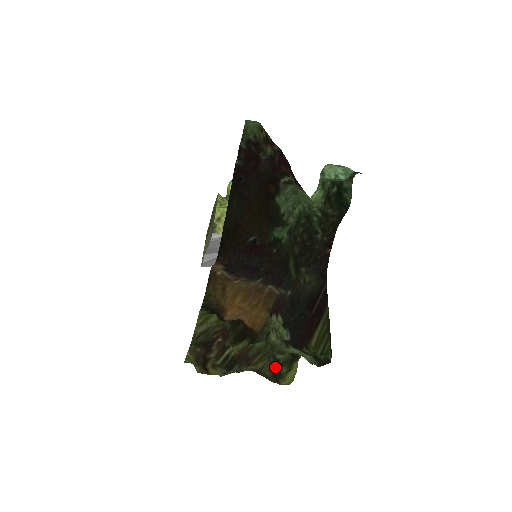
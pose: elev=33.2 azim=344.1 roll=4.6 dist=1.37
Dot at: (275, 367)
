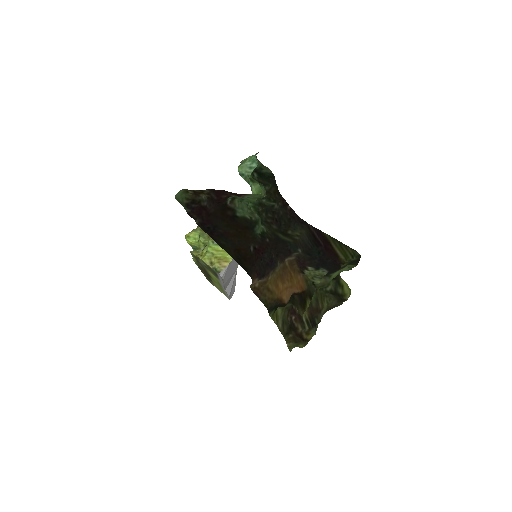
Dot at: (334, 296)
